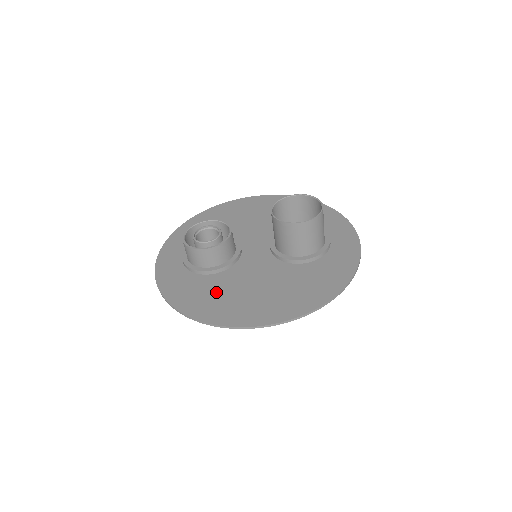
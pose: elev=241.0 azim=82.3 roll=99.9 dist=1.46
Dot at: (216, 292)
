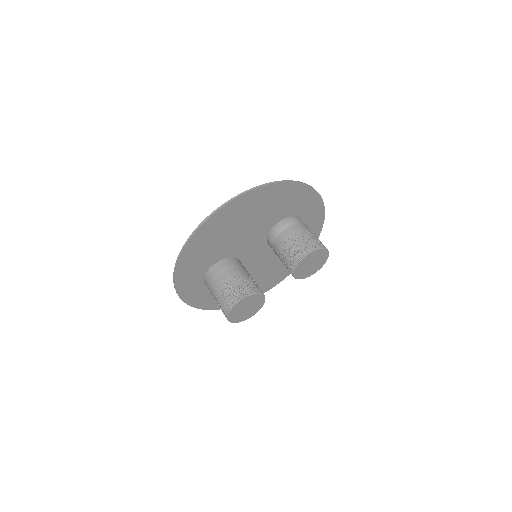
Dot at: (212, 244)
